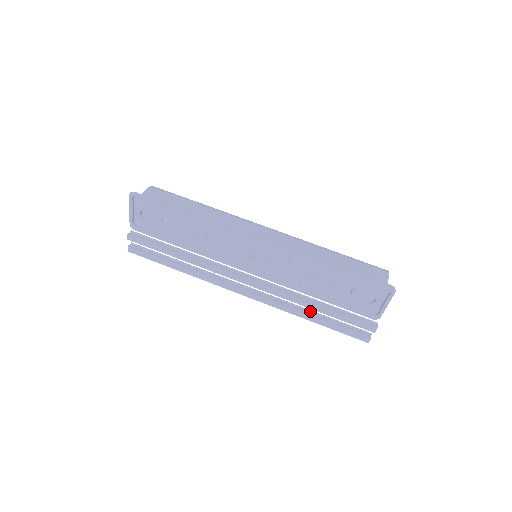
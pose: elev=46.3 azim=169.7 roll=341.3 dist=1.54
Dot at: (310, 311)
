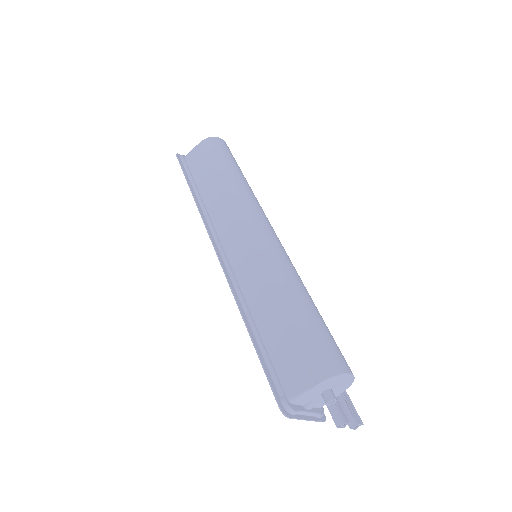
Dot at: occluded
